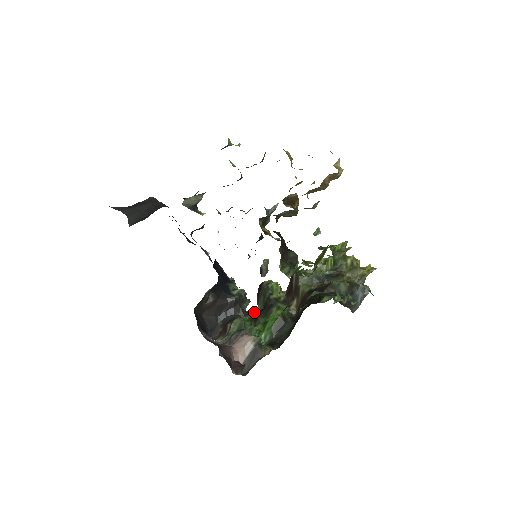
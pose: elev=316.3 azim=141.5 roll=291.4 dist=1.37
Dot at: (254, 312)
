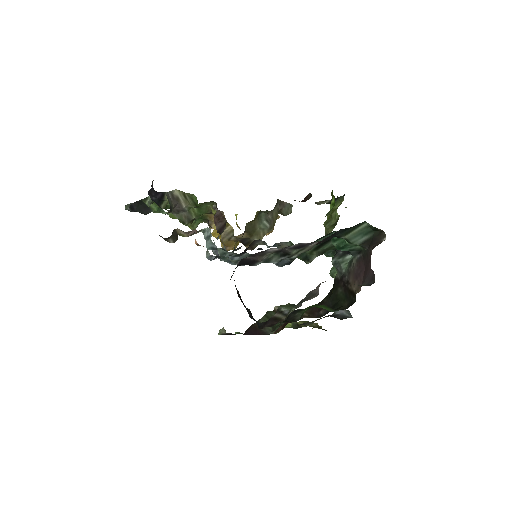
Dot at: occluded
